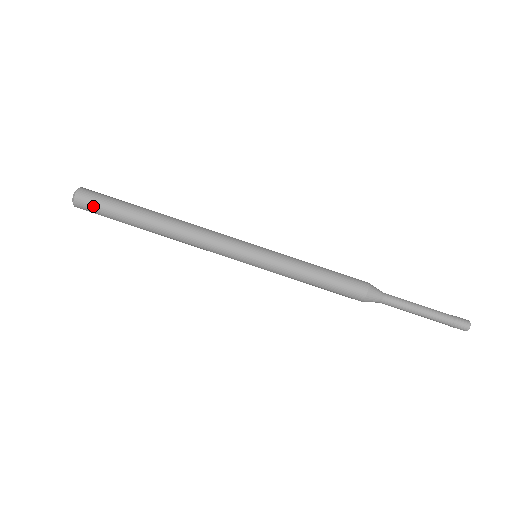
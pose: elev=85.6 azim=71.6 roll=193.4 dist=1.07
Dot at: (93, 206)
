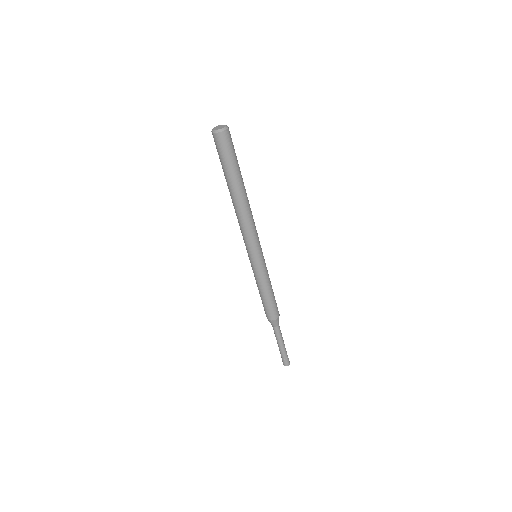
Dot at: (225, 148)
